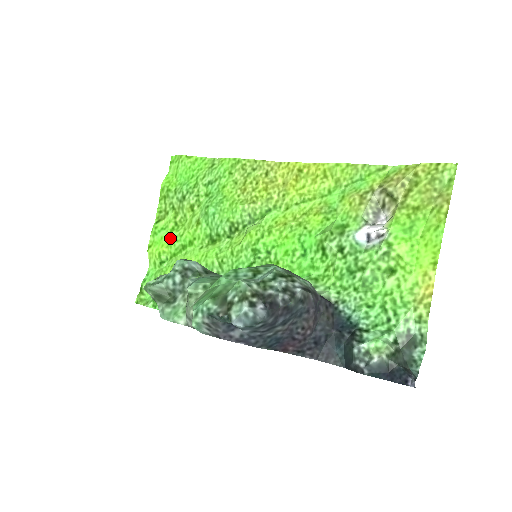
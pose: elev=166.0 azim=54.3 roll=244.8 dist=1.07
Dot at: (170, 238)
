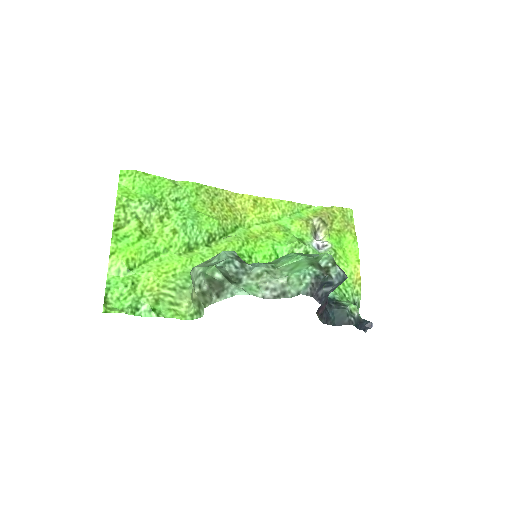
Dot at: (139, 245)
